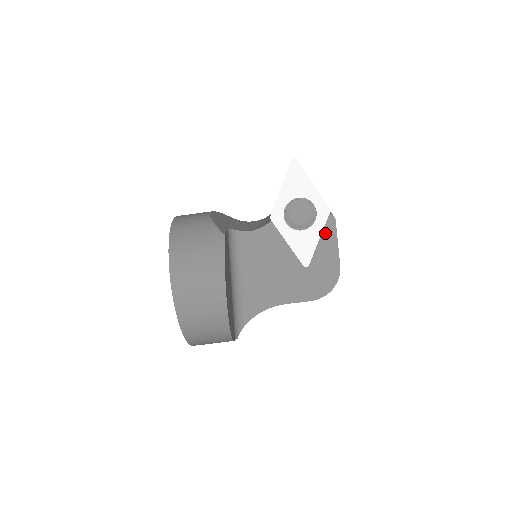
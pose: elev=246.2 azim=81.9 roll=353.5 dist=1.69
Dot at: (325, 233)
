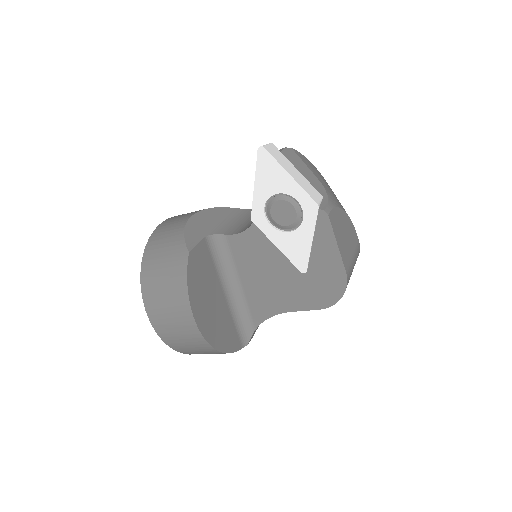
Dot at: (319, 233)
